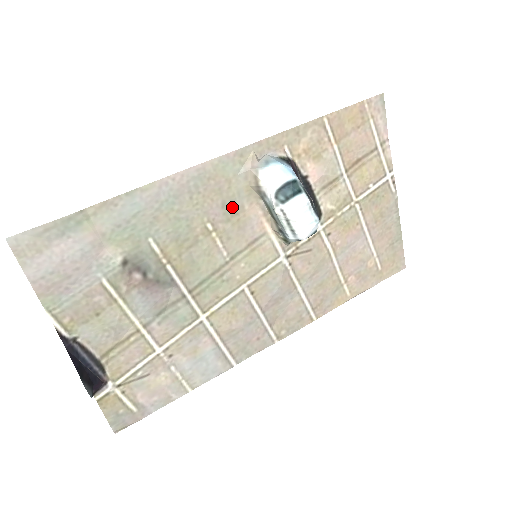
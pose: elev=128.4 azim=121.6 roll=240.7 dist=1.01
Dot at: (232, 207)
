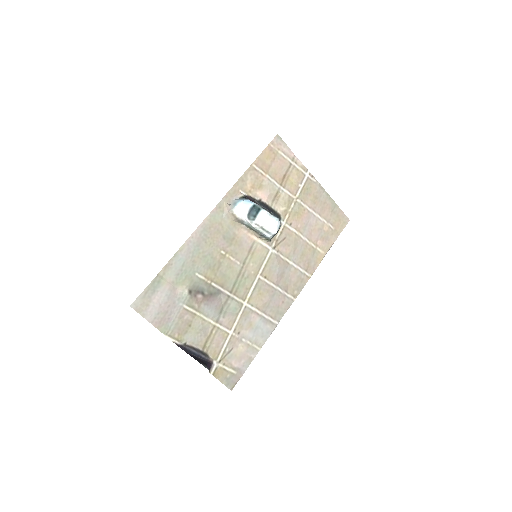
Dot at: (229, 236)
